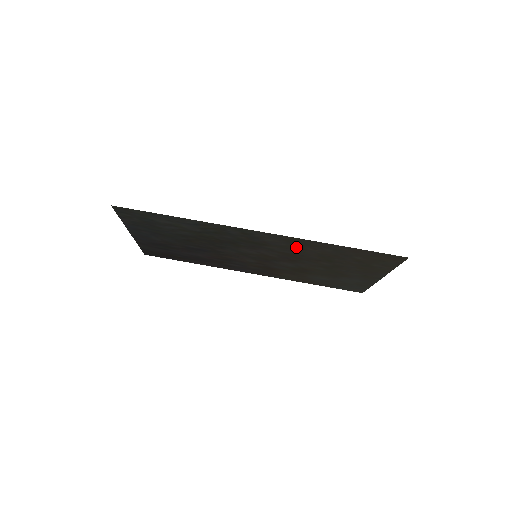
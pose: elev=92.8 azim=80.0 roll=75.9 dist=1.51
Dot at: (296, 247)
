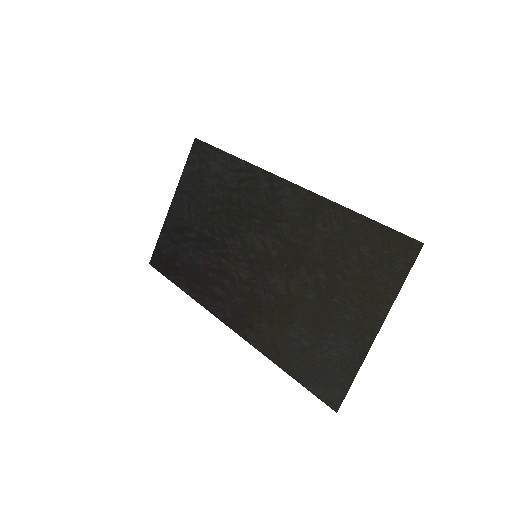
Dot at: (307, 222)
